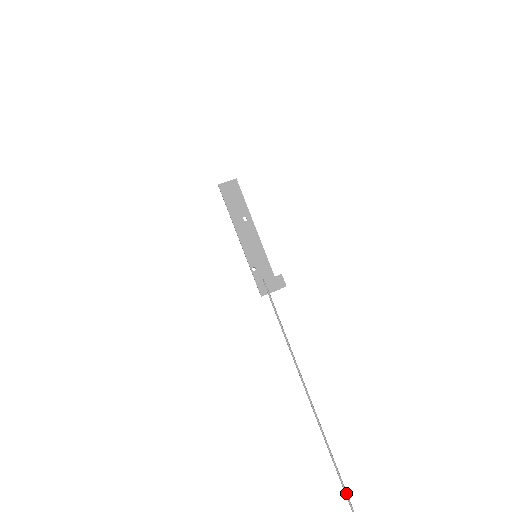
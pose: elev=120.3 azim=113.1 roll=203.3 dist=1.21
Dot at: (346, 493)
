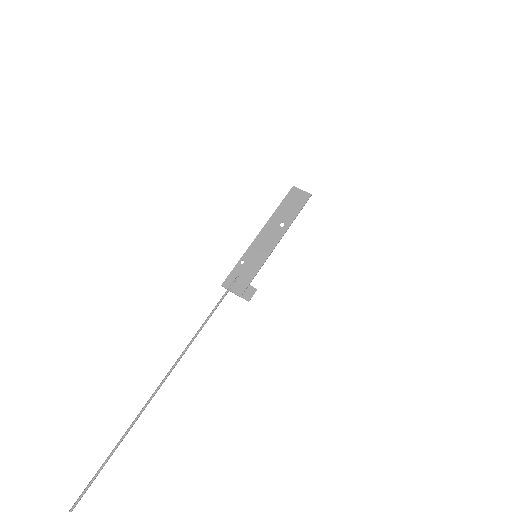
Dot at: out of frame
